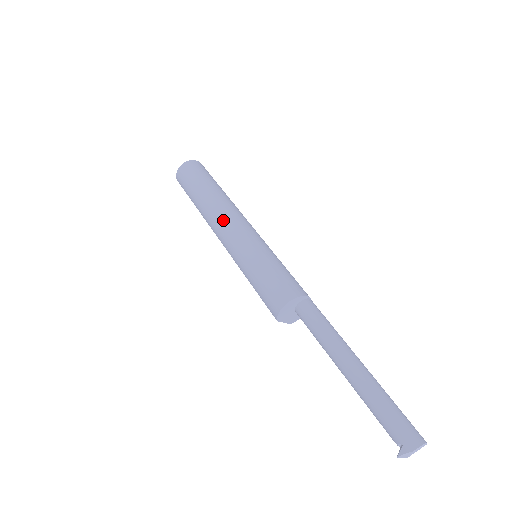
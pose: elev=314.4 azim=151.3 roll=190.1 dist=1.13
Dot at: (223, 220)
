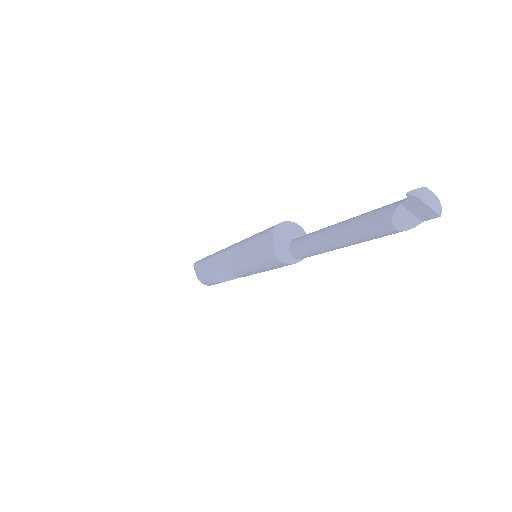
Dot at: occluded
